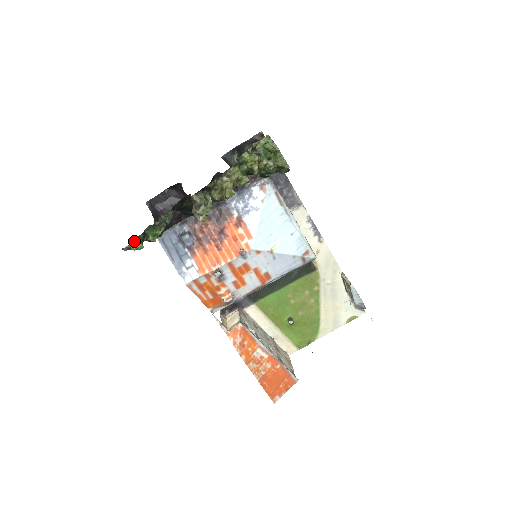
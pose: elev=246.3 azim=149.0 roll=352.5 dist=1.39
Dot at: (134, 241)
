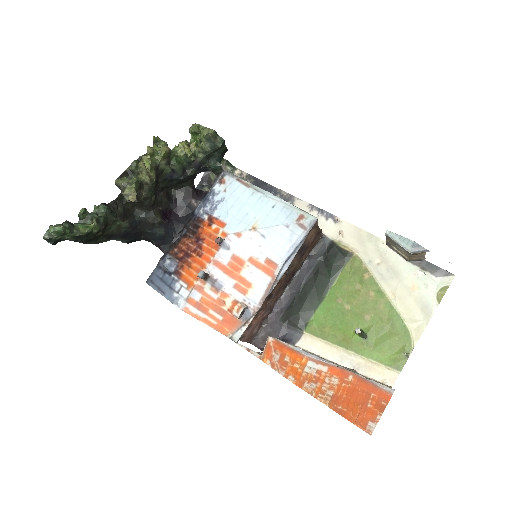
Dot at: (52, 226)
